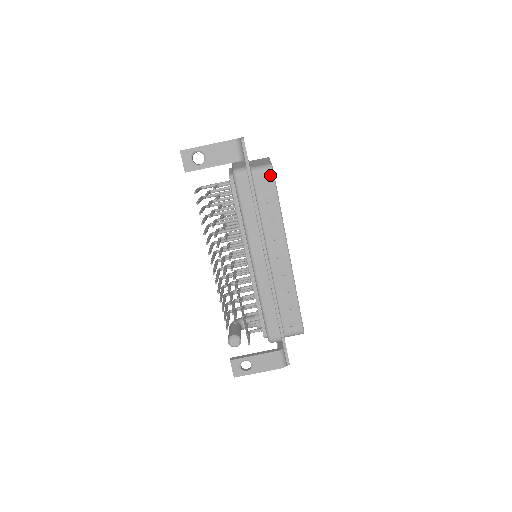
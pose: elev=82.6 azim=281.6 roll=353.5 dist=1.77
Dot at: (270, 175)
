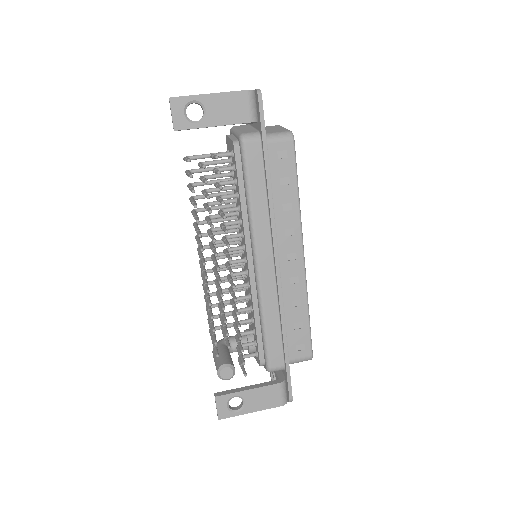
Dot at: (290, 146)
